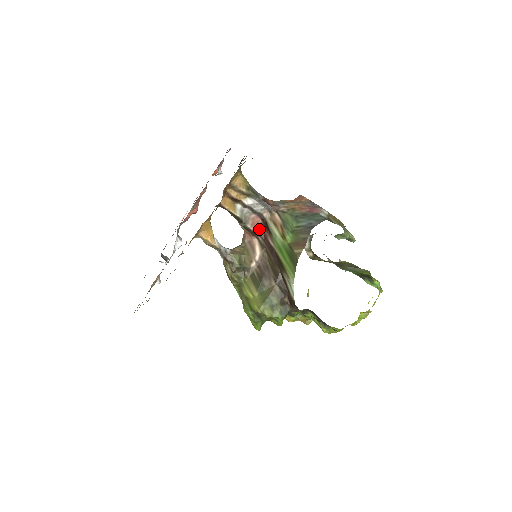
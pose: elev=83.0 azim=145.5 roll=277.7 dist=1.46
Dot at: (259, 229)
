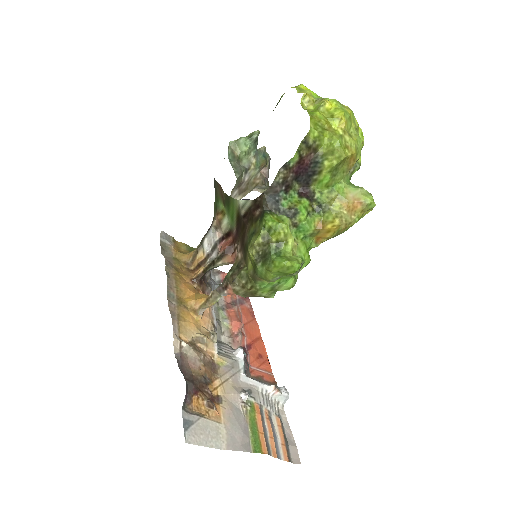
Dot at: (227, 244)
